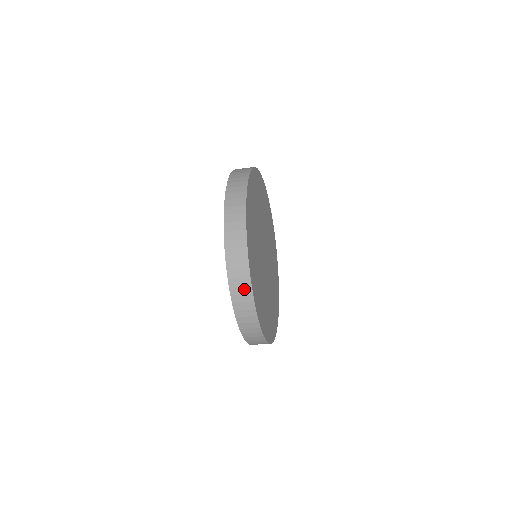
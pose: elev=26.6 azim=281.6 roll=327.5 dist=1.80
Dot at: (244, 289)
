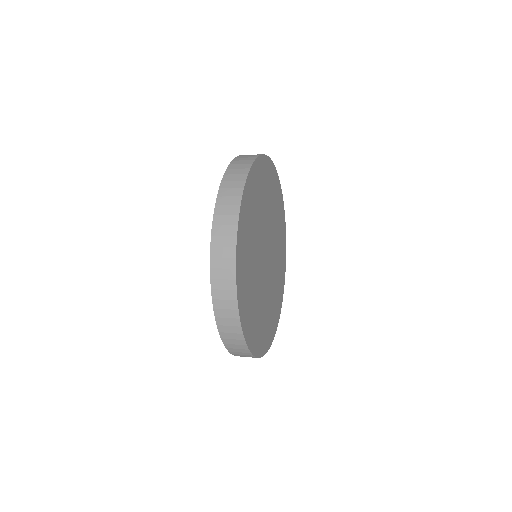
Dot at: occluded
